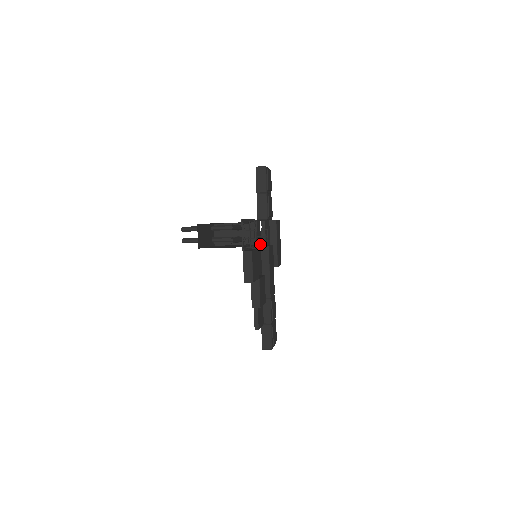
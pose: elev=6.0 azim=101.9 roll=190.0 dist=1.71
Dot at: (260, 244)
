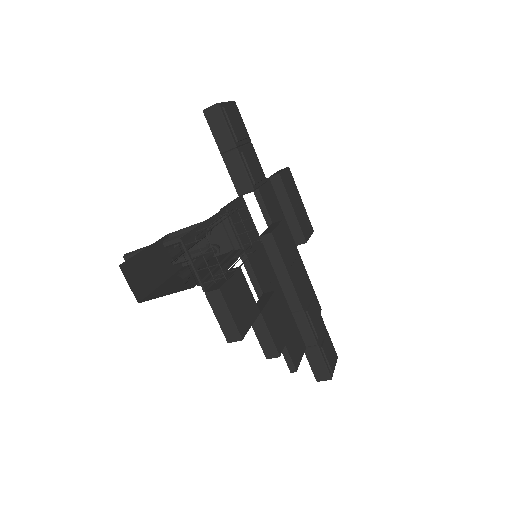
Dot at: (256, 234)
